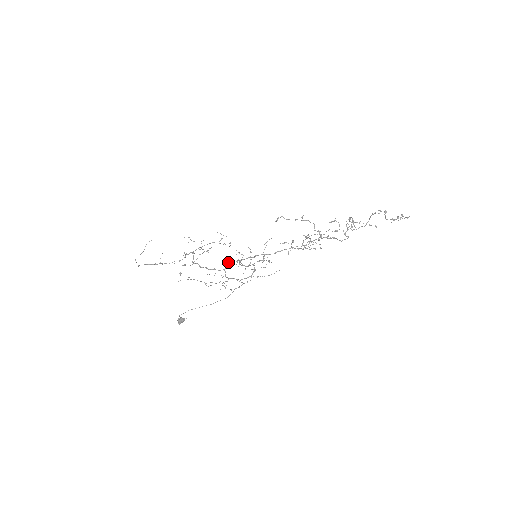
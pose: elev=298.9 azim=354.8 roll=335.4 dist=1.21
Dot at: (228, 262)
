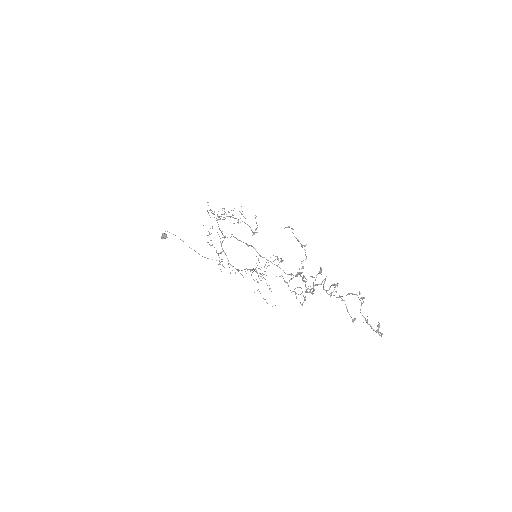
Dot at: occluded
